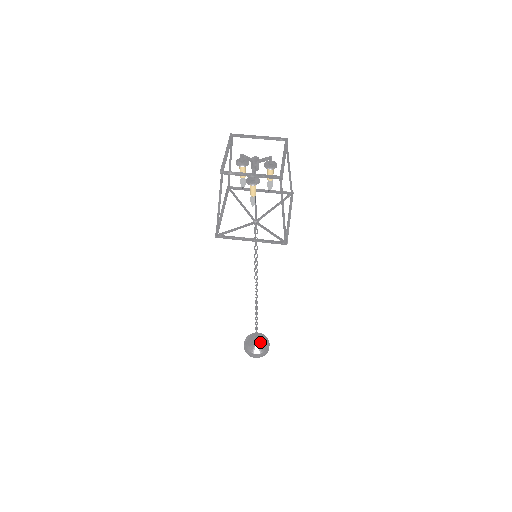
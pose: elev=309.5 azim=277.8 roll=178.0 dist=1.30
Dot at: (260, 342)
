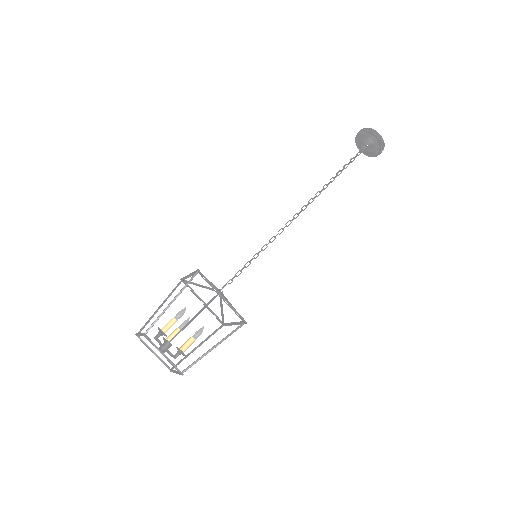
Dot at: (367, 151)
